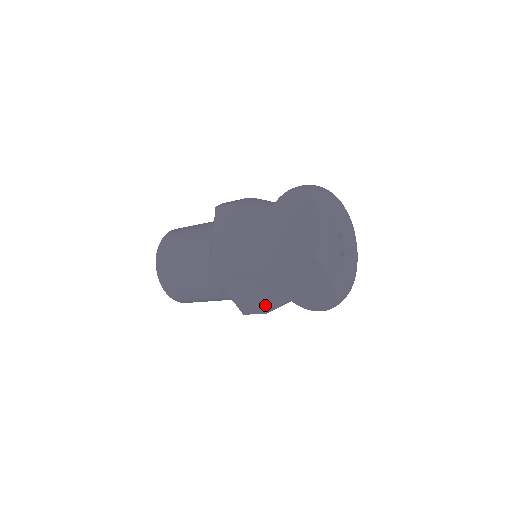
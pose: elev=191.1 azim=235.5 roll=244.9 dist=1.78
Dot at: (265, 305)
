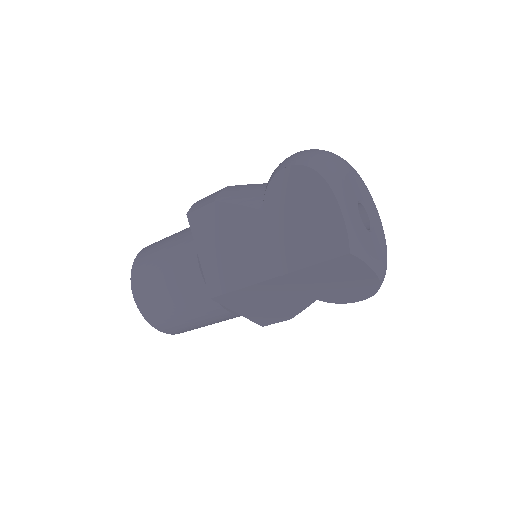
Dot at: (288, 312)
